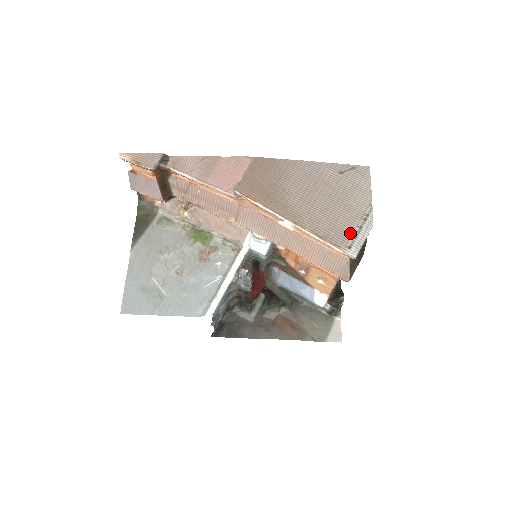
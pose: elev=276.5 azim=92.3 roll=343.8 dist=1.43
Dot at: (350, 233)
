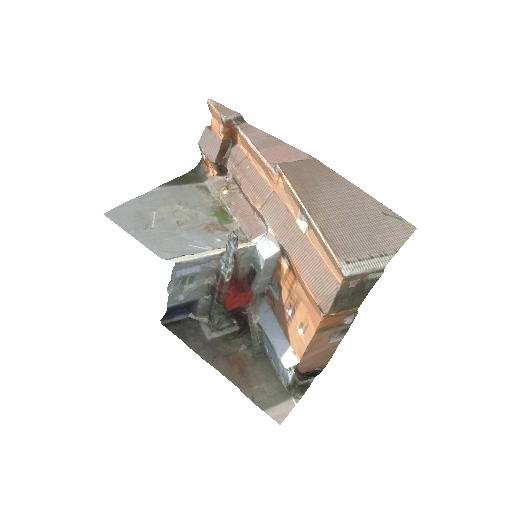
Dot at: (357, 254)
